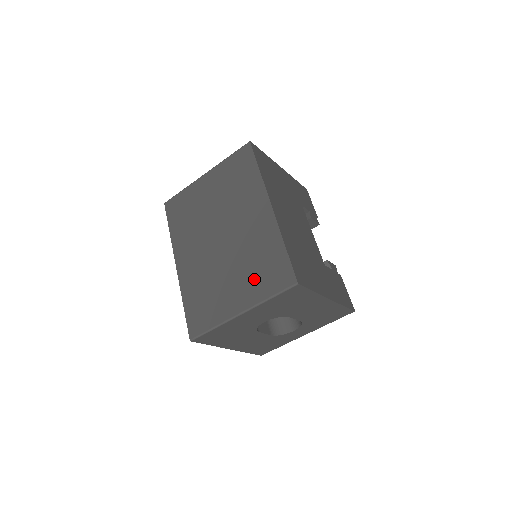
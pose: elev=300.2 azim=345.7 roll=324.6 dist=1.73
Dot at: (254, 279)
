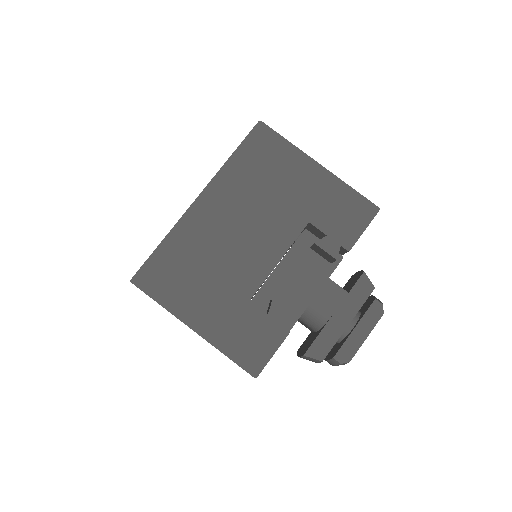
Dot at: occluded
